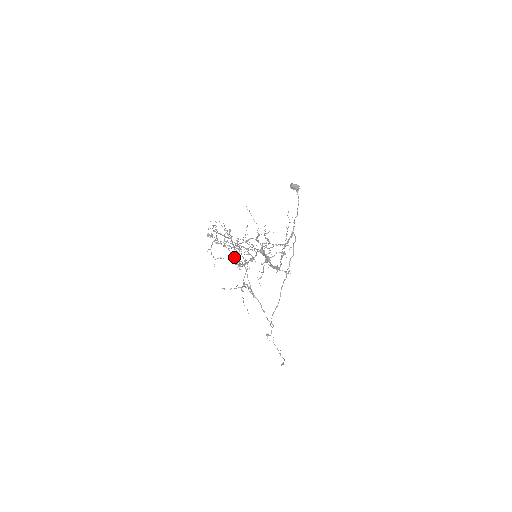
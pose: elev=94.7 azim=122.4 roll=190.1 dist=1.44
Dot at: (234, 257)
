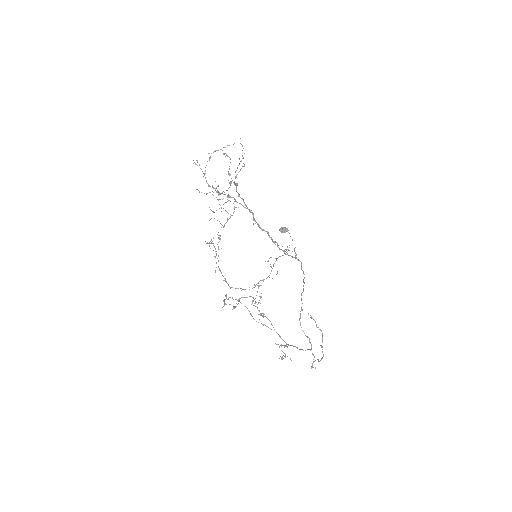
Dot at: (206, 181)
